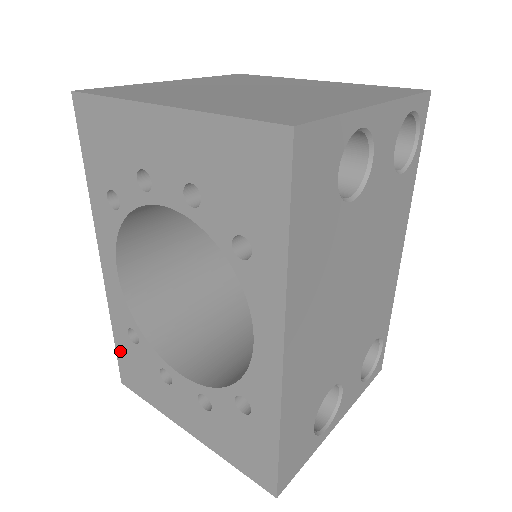
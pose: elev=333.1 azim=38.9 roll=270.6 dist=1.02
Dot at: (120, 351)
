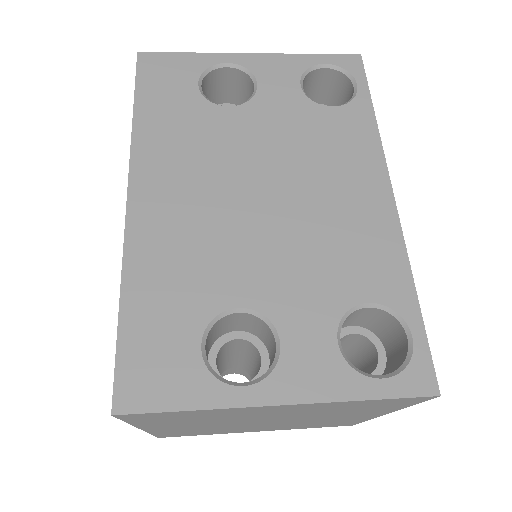
Dot at: occluded
